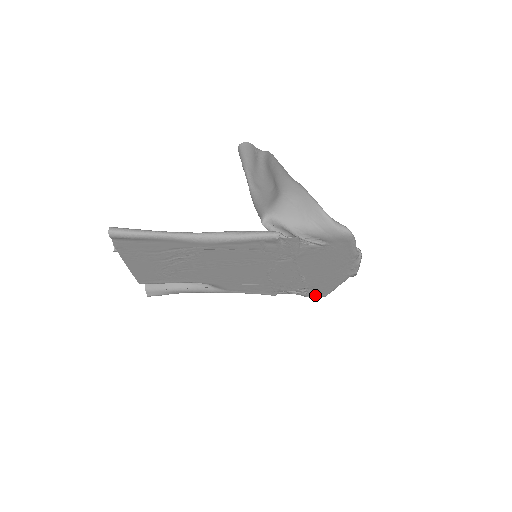
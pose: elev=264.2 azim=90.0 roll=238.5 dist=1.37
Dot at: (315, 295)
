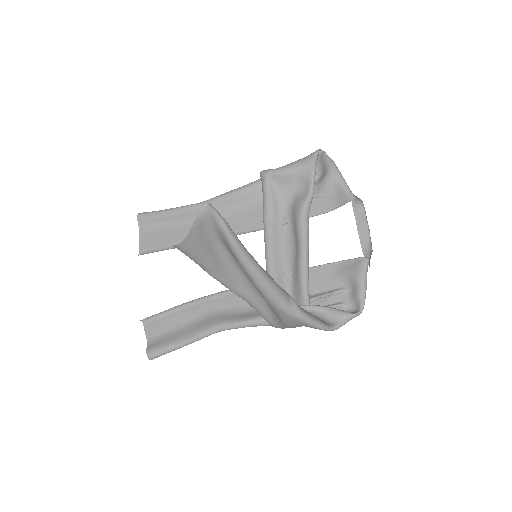
Dot at: occluded
